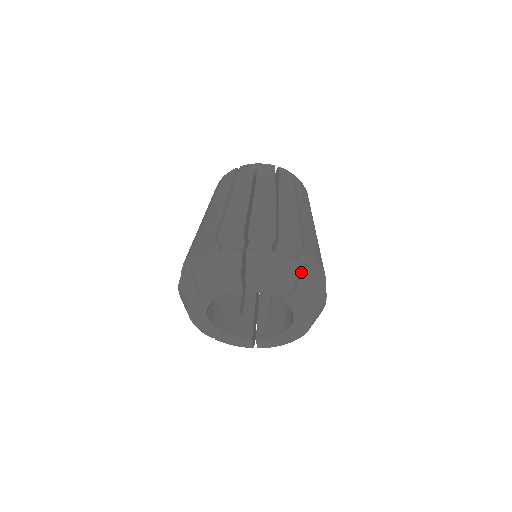
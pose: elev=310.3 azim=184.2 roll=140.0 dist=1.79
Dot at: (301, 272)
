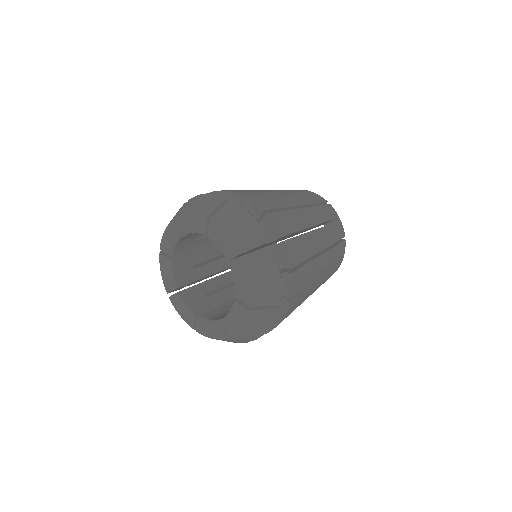
Dot at: (226, 205)
